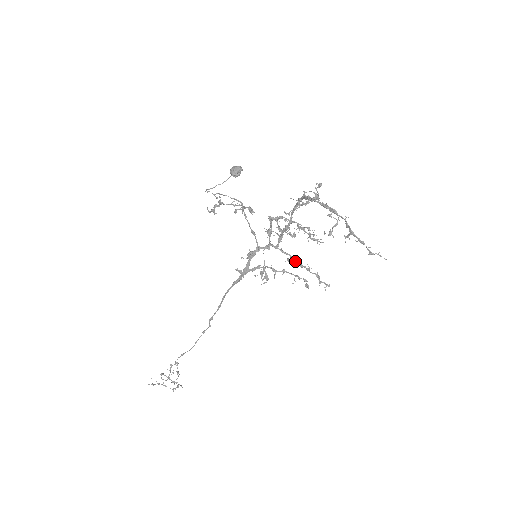
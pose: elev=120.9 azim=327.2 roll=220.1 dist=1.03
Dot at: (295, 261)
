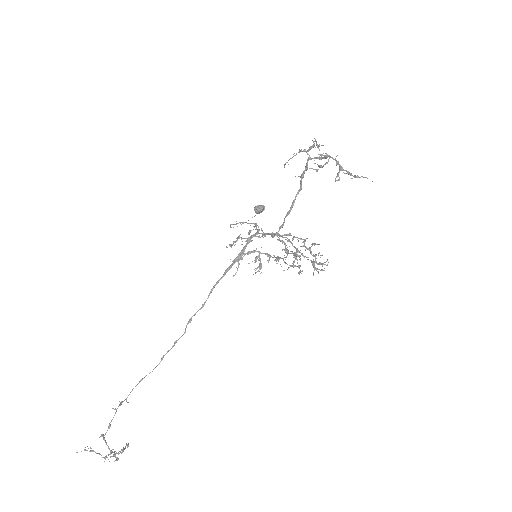
Dot at: occluded
